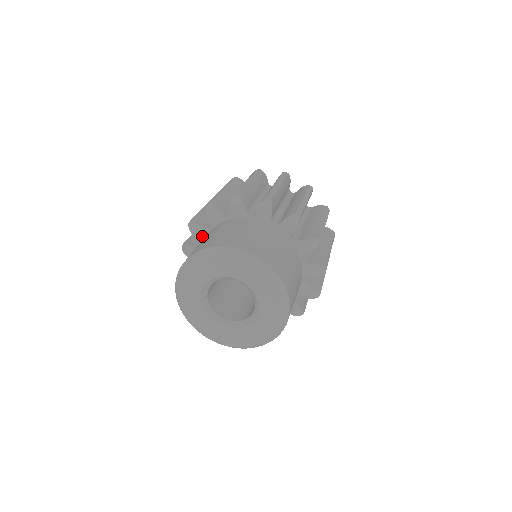
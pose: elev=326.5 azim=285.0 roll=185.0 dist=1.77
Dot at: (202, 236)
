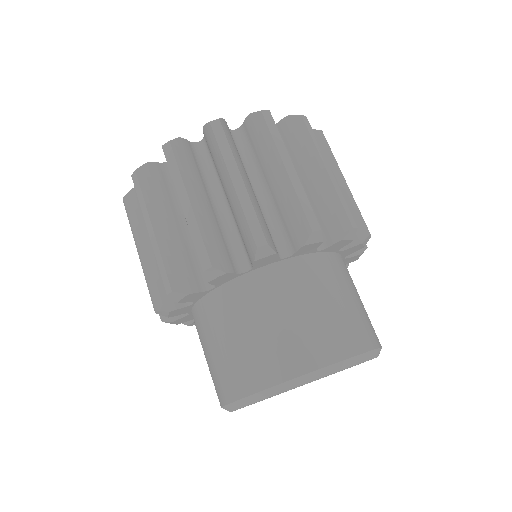
Dot at: (197, 298)
